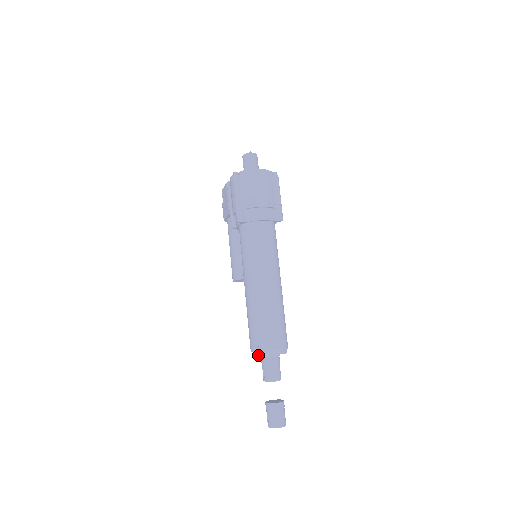
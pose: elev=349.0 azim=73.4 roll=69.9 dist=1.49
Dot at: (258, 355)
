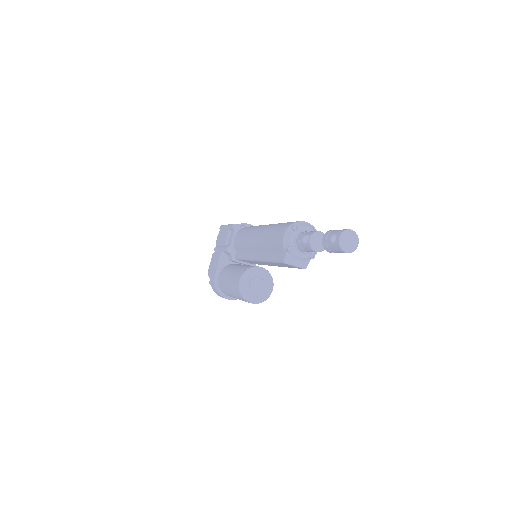
Dot at: (292, 231)
